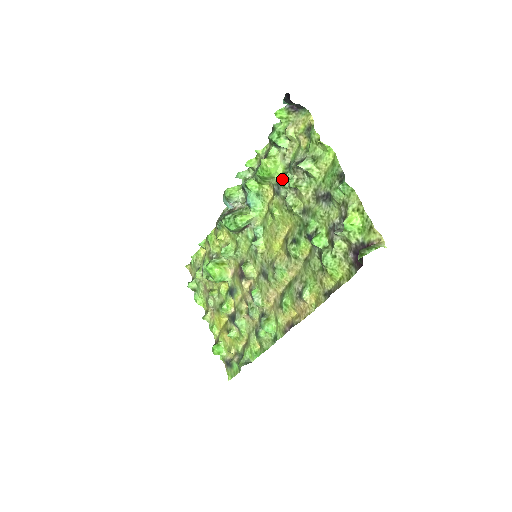
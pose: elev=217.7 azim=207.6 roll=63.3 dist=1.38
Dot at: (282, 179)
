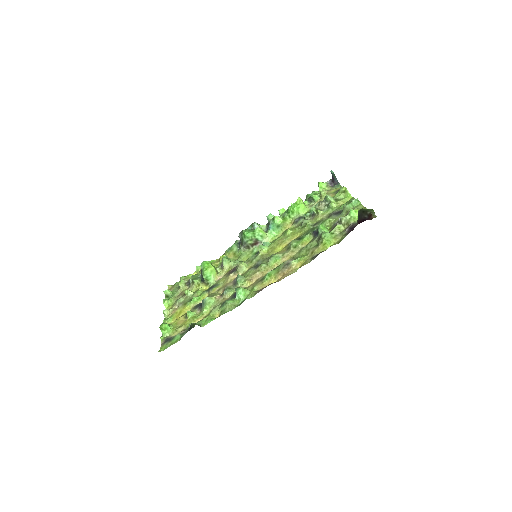
Dot at: occluded
